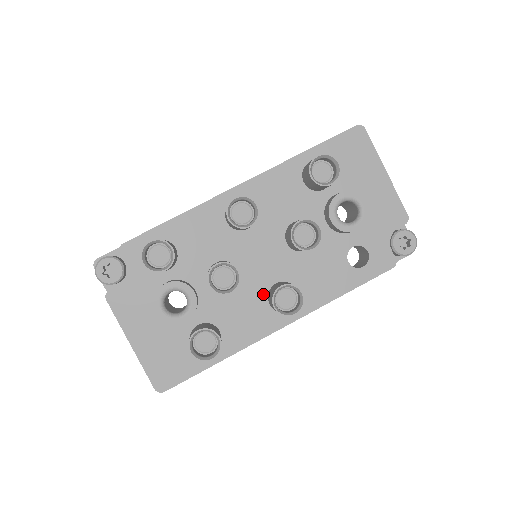
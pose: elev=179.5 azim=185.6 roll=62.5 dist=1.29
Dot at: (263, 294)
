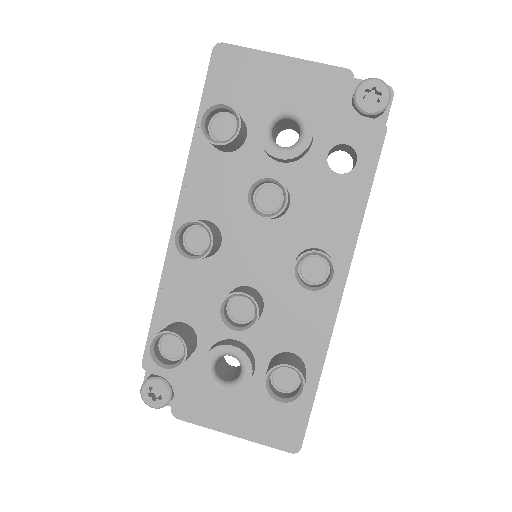
Dot at: (294, 283)
